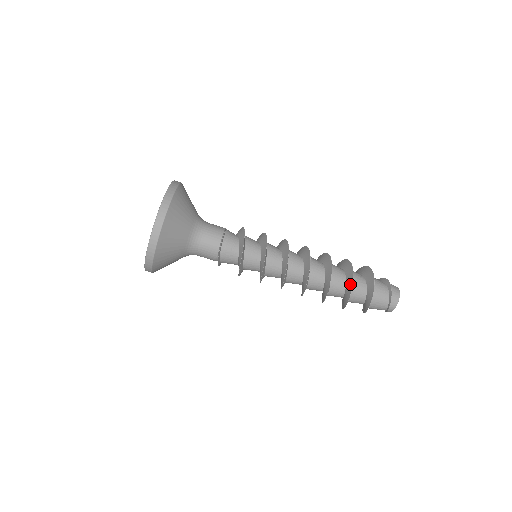
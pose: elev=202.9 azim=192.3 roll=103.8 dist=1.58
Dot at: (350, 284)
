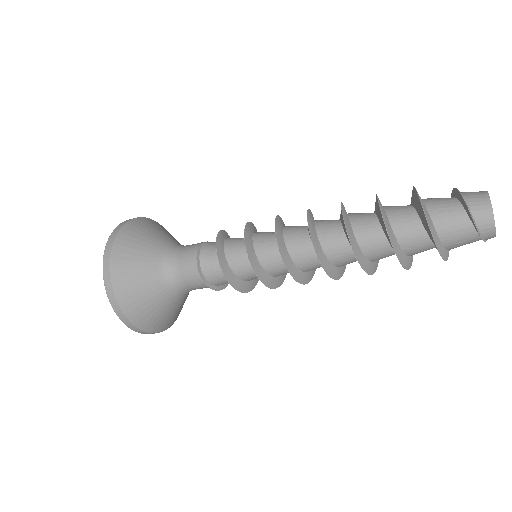
Dot at: occluded
